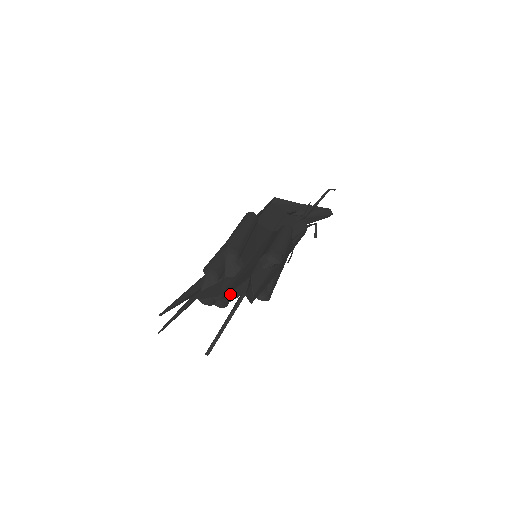
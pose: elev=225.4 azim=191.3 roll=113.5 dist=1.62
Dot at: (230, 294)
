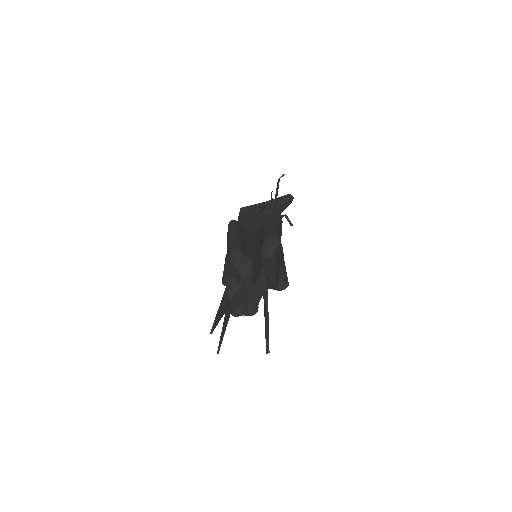
Dot at: (255, 294)
